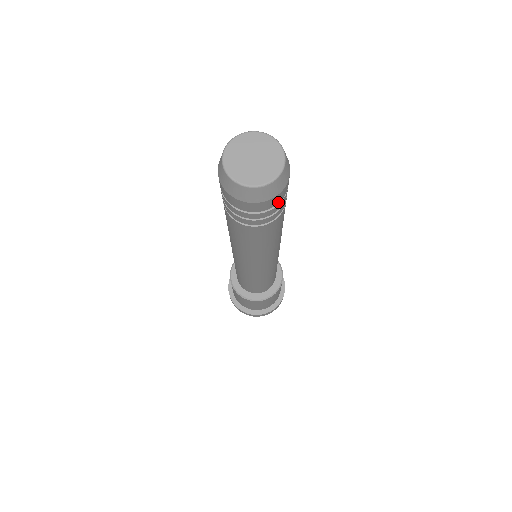
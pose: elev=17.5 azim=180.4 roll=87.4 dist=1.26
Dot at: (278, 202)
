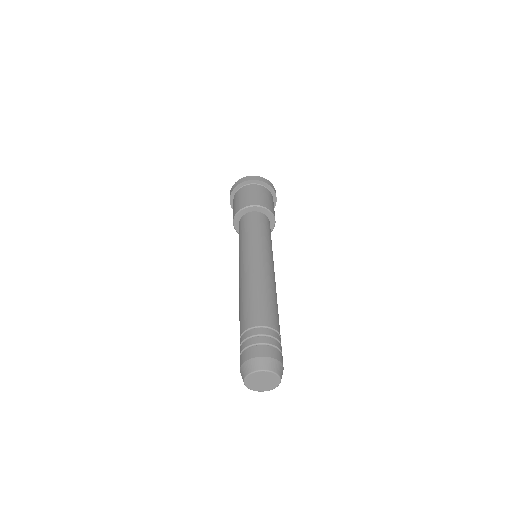
Dot at: occluded
